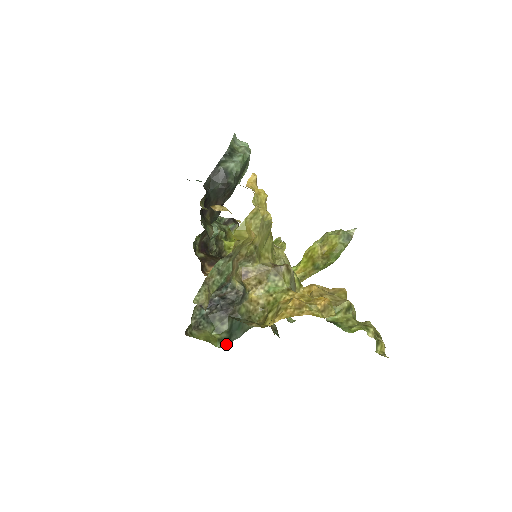
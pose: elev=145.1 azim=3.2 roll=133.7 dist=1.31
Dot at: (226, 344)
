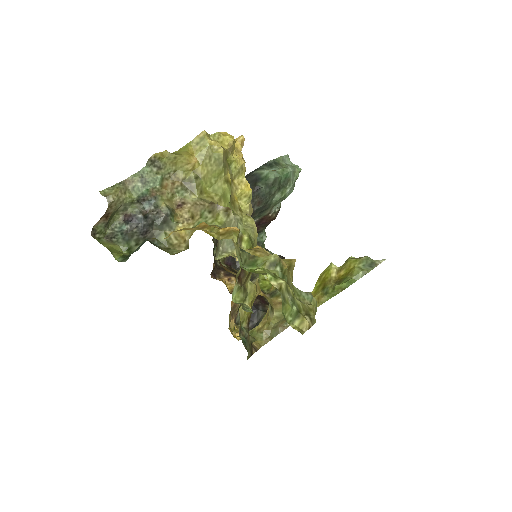
Dot at: (126, 259)
